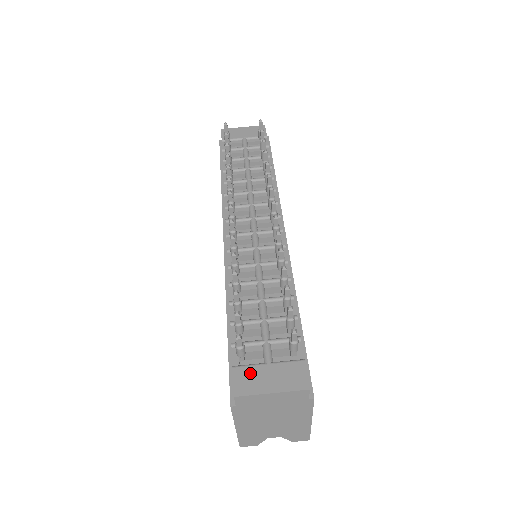
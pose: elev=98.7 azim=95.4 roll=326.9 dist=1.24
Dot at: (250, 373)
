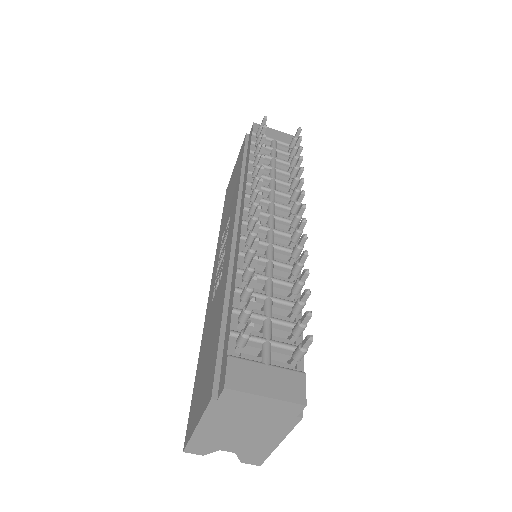
Dot at: (246, 368)
